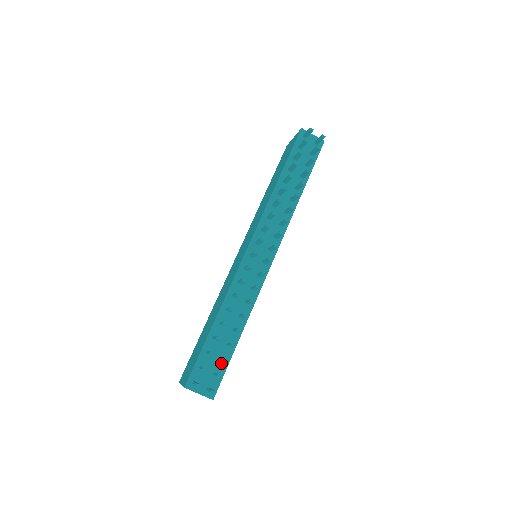
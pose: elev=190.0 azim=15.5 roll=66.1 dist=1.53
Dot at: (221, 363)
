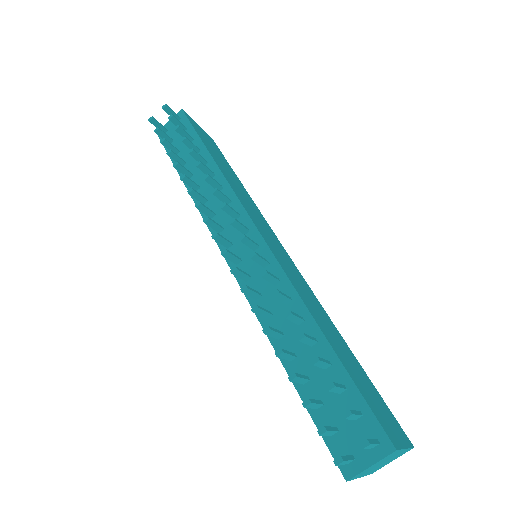
Dot at: (346, 396)
